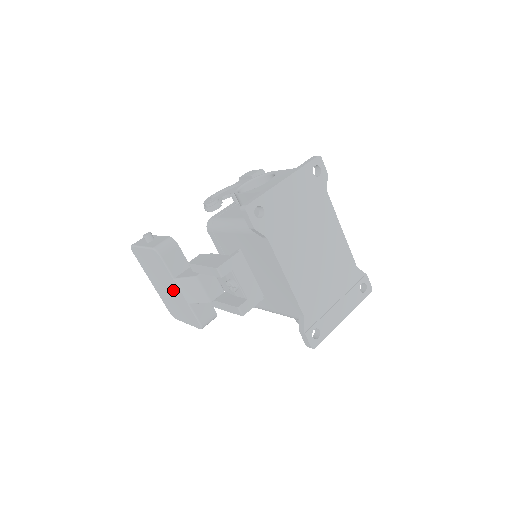
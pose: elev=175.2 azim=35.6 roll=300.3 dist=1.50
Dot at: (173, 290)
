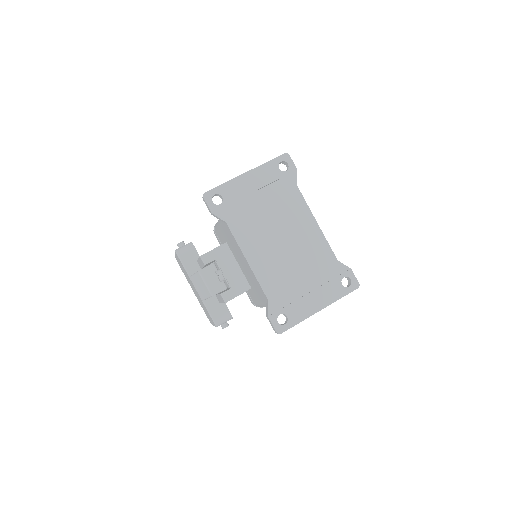
Dot at: (195, 290)
